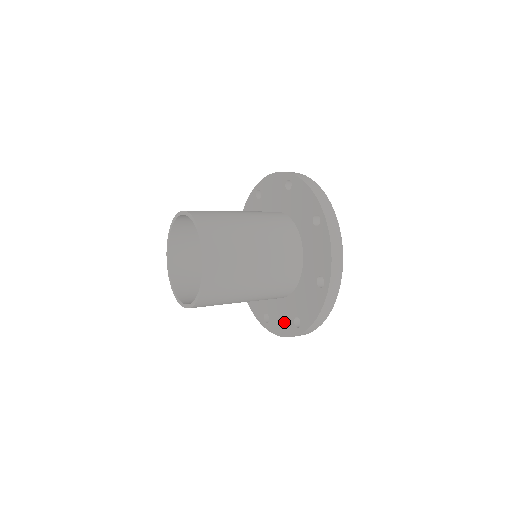
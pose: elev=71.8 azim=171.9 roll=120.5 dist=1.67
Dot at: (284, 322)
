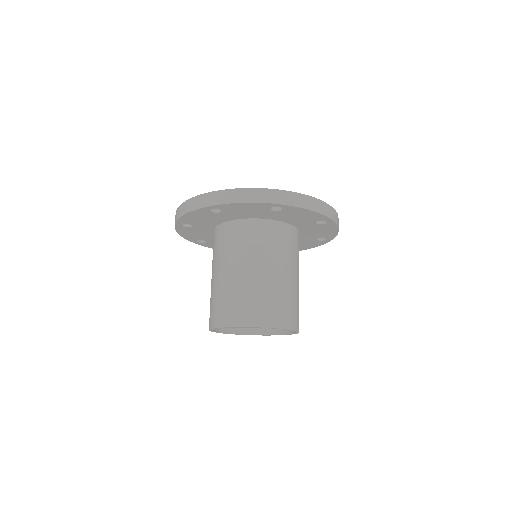
Dot at: occluded
